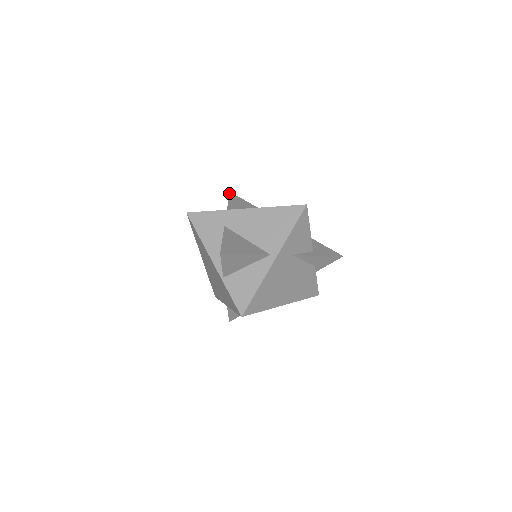
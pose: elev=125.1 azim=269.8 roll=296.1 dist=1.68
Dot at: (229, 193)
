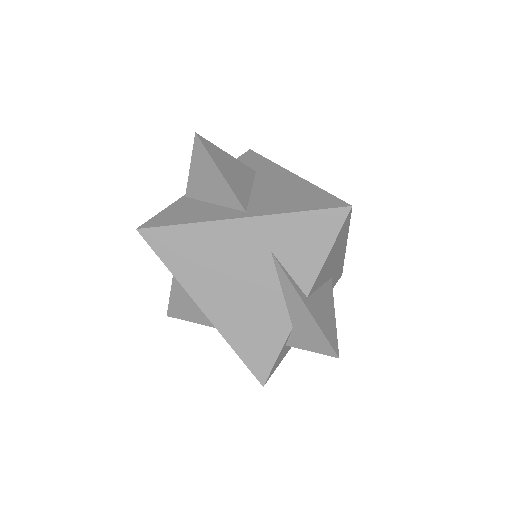
Dot at: occluded
